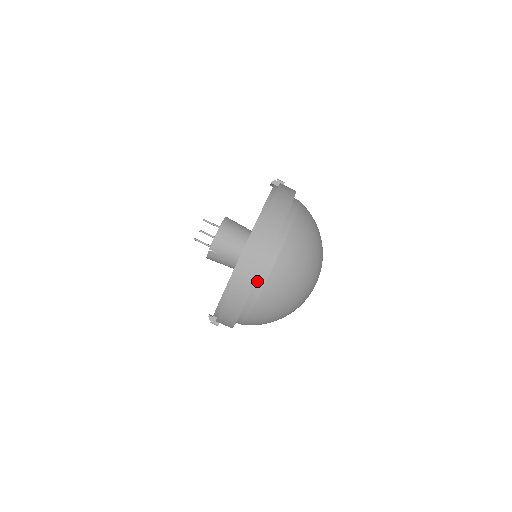
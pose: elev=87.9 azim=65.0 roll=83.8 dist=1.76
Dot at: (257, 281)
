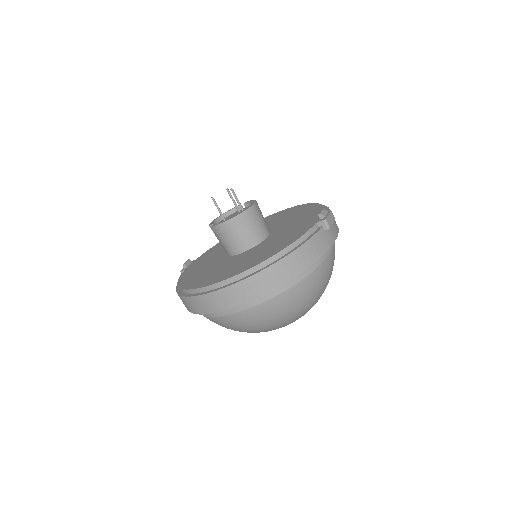
Dot at: occluded
